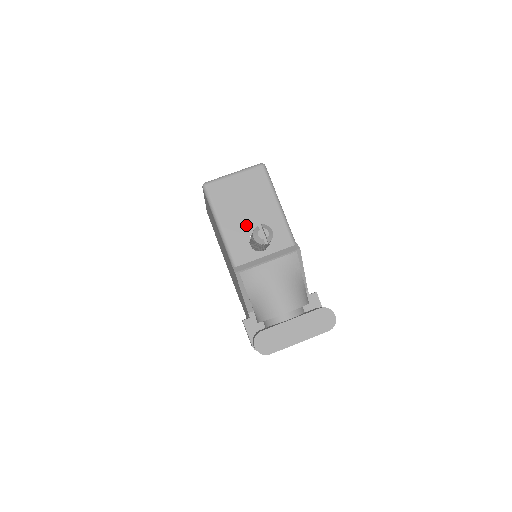
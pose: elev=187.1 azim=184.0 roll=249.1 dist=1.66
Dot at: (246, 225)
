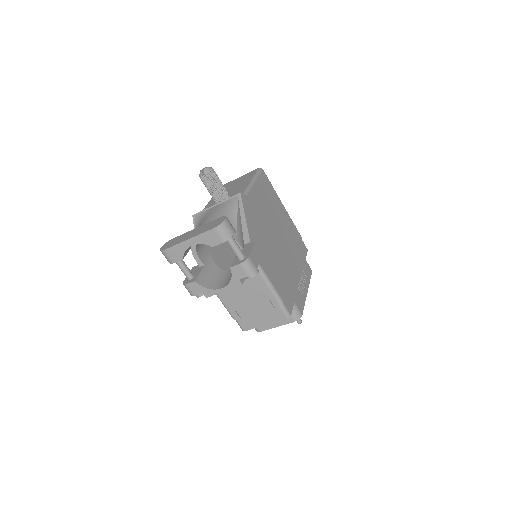
Dot at: occluded
